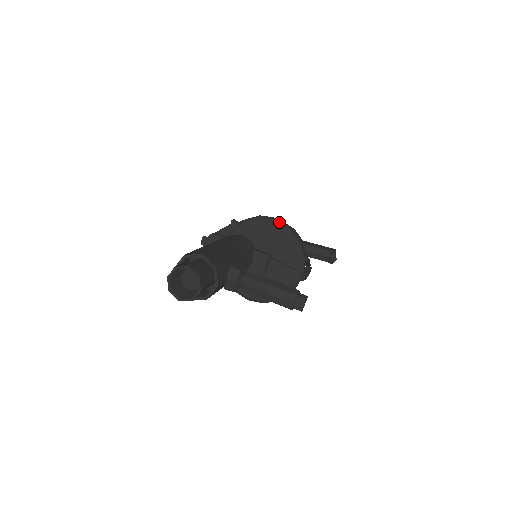
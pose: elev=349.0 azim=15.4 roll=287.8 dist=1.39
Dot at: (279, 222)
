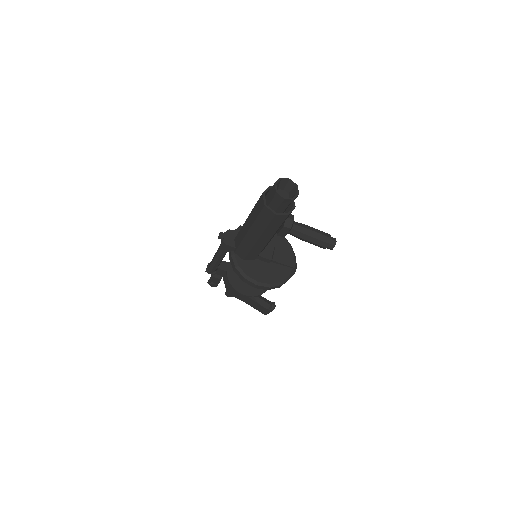
Dot at: occluded
